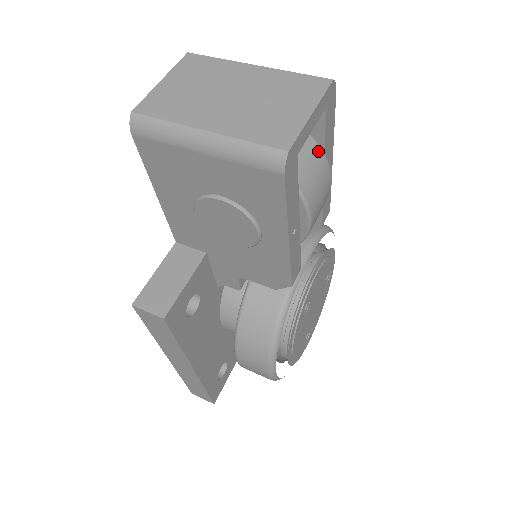
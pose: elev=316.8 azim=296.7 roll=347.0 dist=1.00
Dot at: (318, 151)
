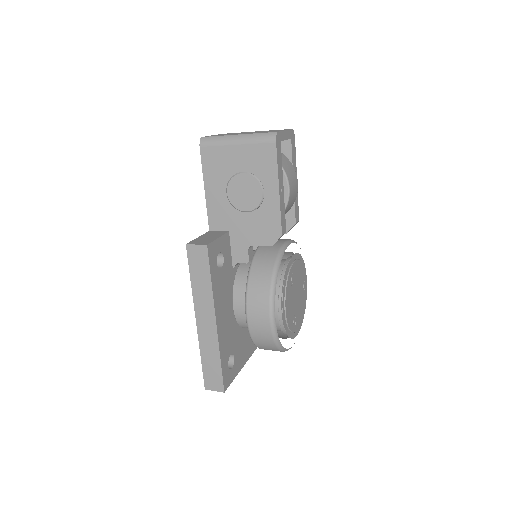
Dot at: (289, 162)
